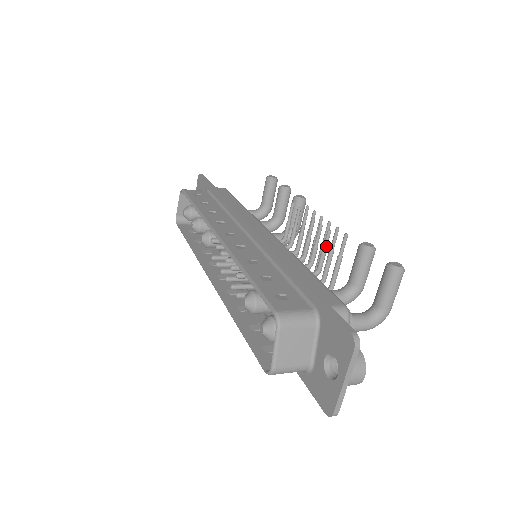
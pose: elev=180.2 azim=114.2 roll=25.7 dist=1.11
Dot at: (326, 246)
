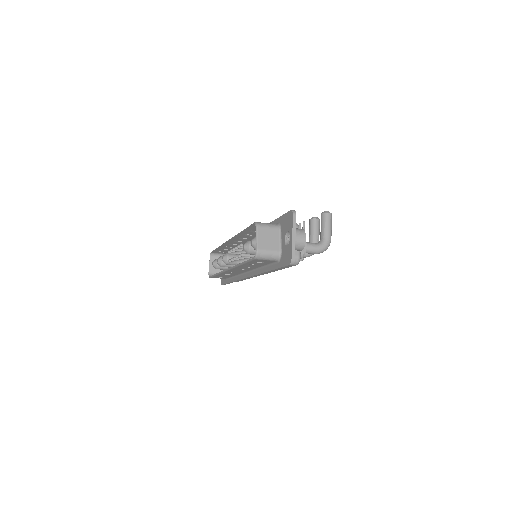
Dot at: occluded
